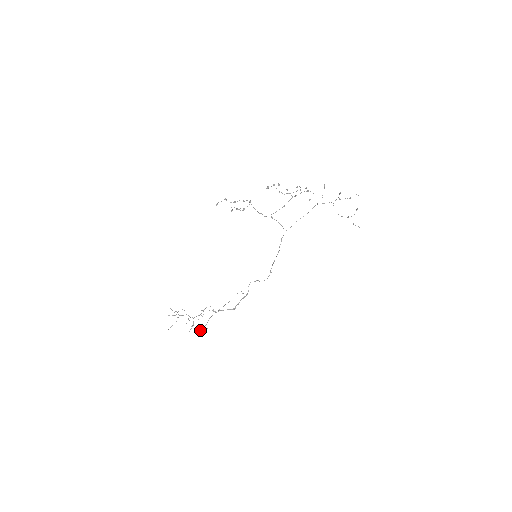
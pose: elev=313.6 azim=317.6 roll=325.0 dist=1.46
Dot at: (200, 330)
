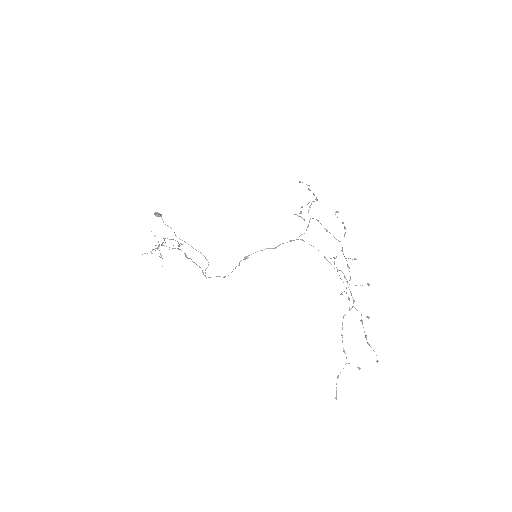
Dot at: (161, 215)
